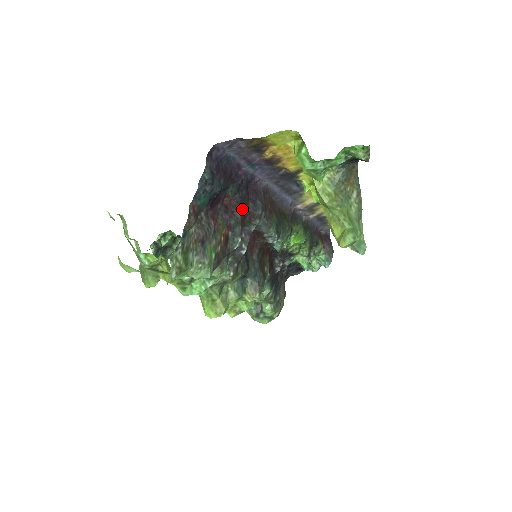
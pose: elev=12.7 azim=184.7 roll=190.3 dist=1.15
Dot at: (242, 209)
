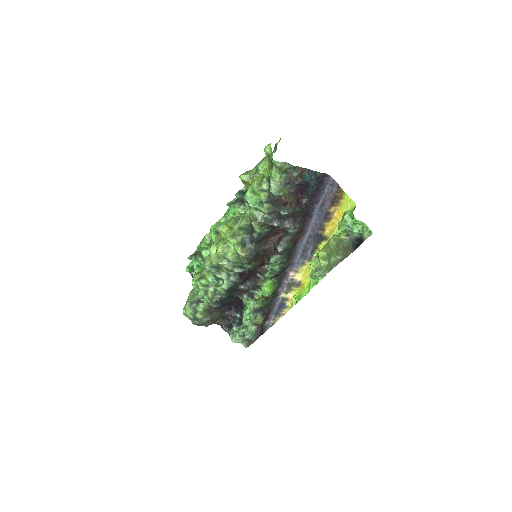
Dot at: (299, 211)
